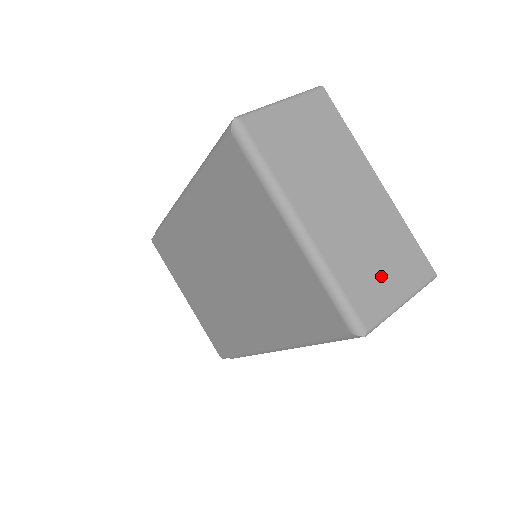
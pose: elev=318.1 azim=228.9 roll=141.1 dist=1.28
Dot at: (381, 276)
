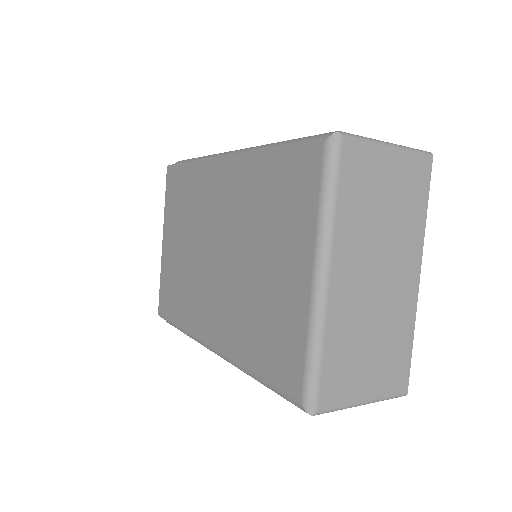
Dot at: (362, 368)
